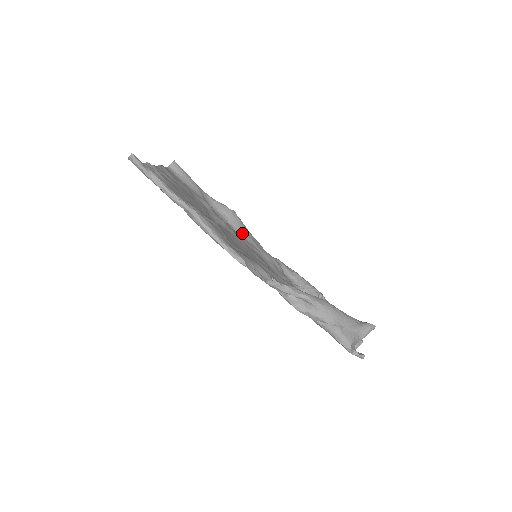
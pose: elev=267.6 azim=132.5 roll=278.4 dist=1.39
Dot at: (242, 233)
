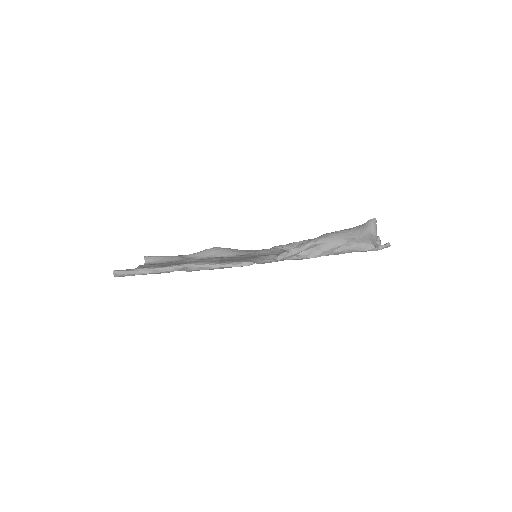
Dot at: (233, 254)
